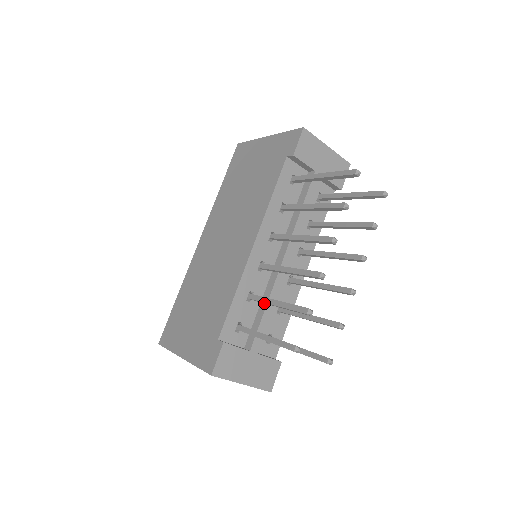
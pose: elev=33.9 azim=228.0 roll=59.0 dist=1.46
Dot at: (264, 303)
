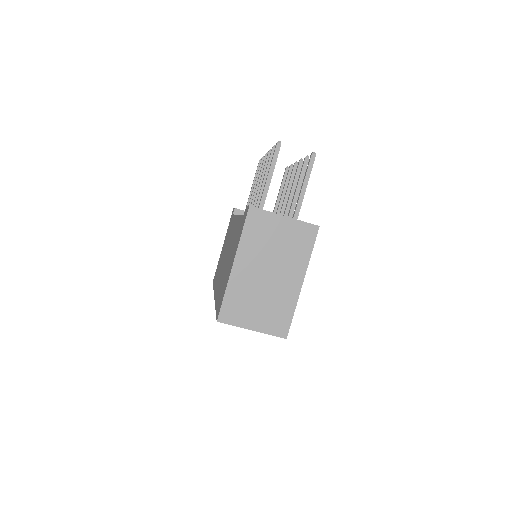
Dot at: occluded
